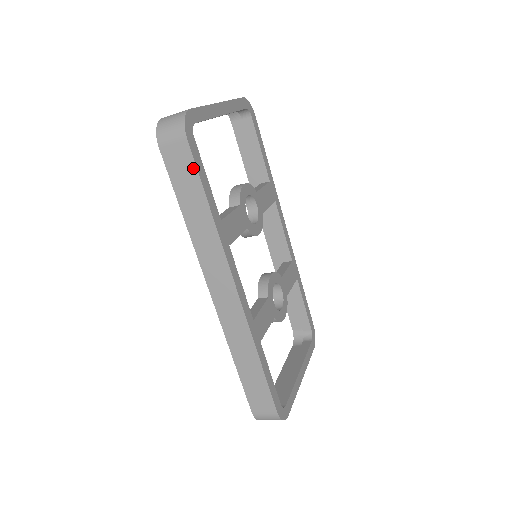
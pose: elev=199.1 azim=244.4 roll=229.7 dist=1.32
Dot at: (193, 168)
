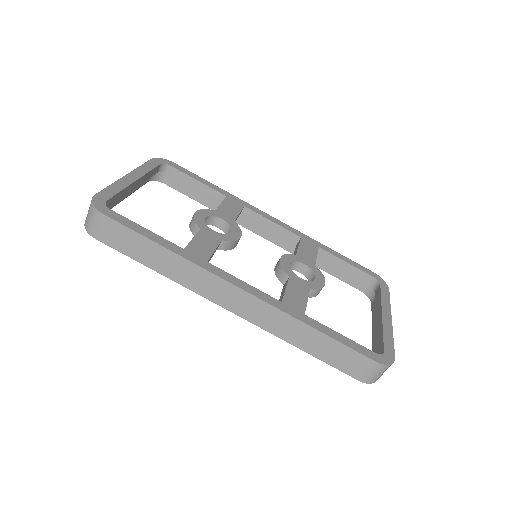
Dot at: (127, 231)
